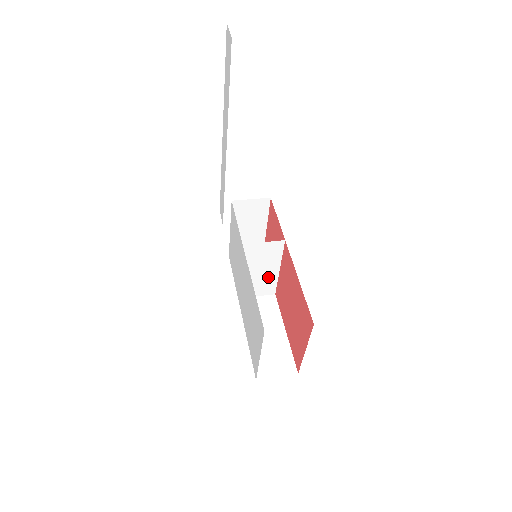
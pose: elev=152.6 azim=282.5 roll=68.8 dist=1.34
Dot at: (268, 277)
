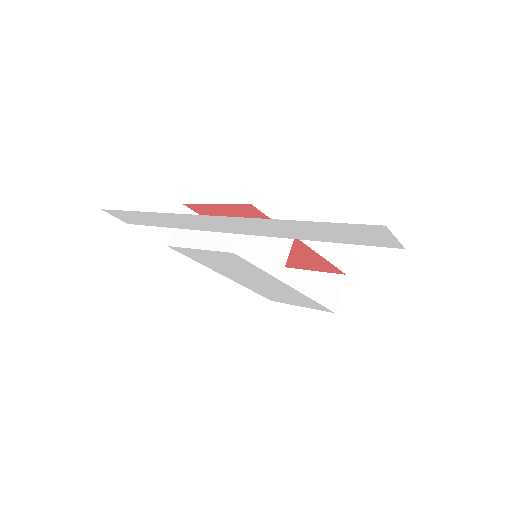
Dot at: (246, 244)
